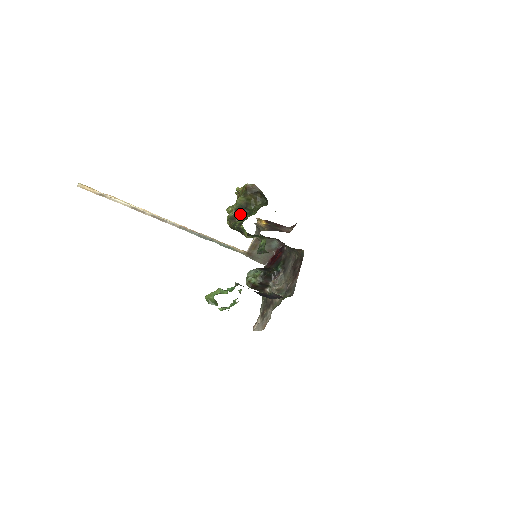
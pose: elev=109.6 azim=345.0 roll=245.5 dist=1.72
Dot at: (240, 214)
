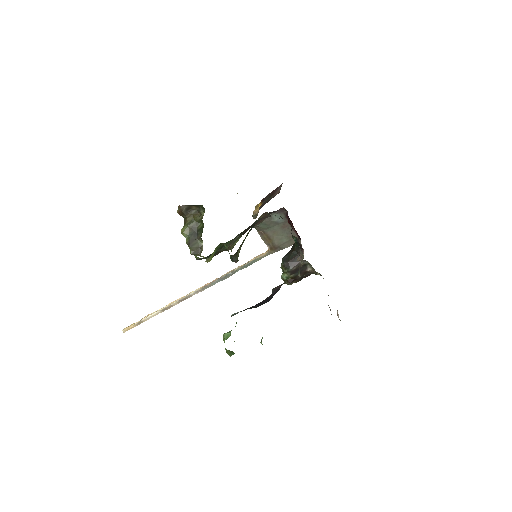
Dot at: (198, 242)
